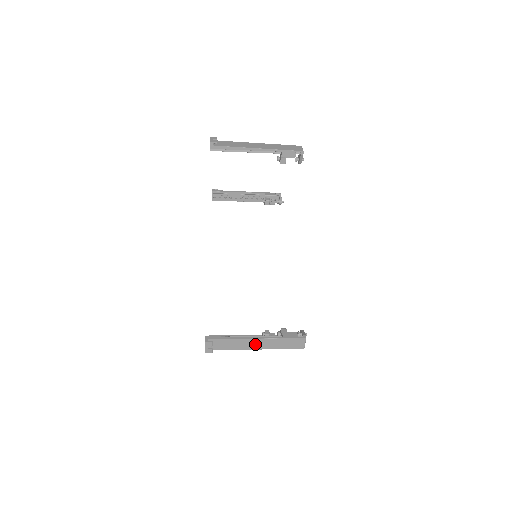
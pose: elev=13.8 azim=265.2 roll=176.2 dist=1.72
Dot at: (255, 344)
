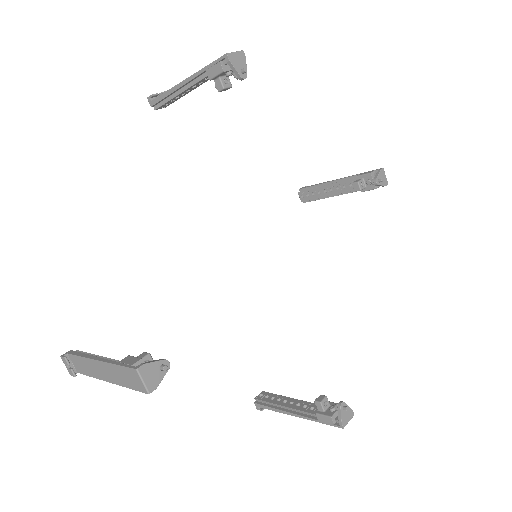
Dot at: (101, 371)
